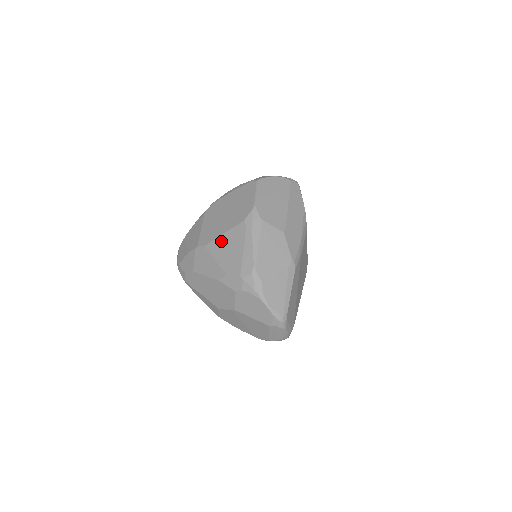
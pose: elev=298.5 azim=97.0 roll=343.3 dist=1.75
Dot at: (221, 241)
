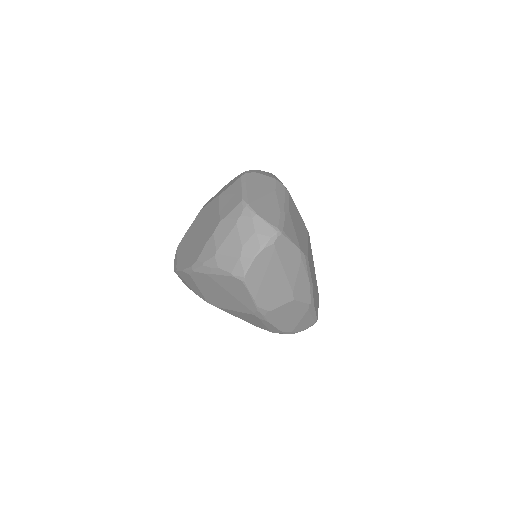
Dot at: (235, 313)
